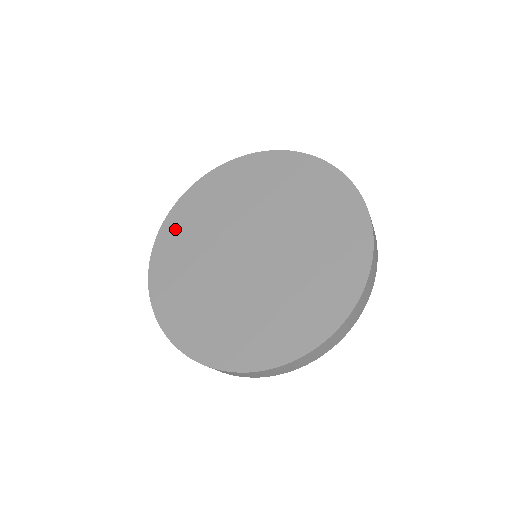
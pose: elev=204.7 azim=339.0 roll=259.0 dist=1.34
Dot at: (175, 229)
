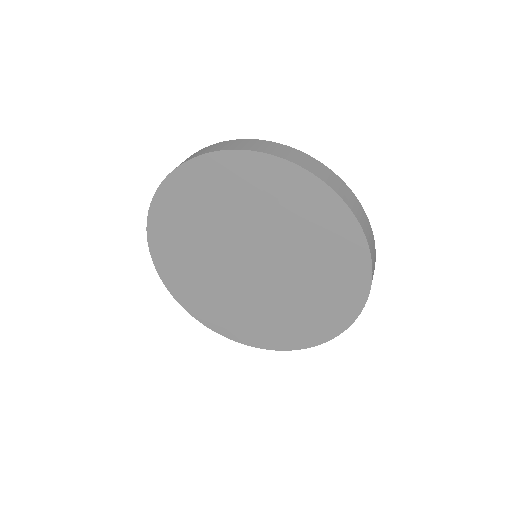
Dot at: (164, 243)
